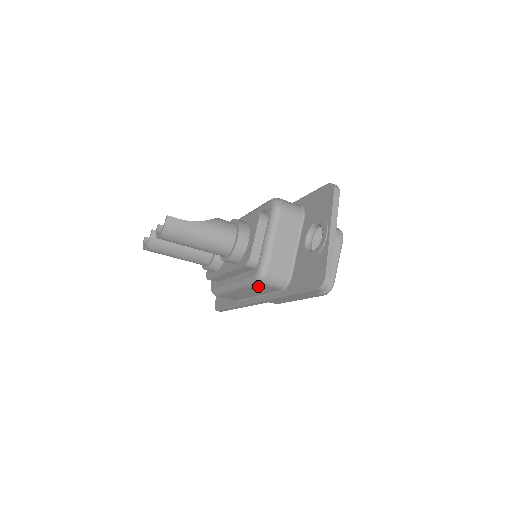
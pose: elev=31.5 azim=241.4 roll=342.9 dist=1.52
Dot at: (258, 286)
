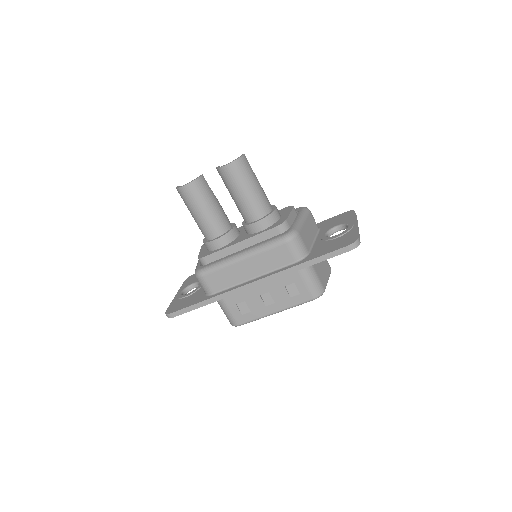
Dot at: (280, 248)
